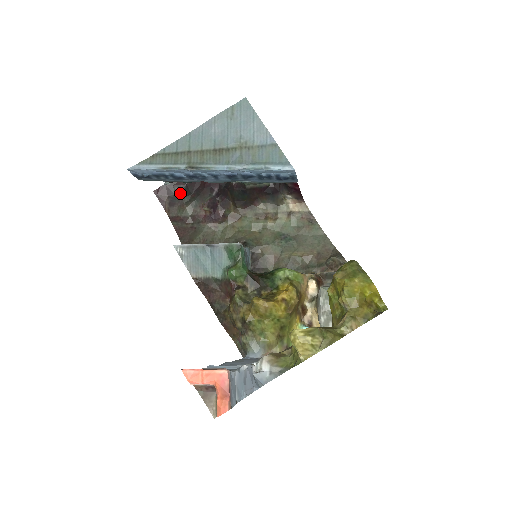
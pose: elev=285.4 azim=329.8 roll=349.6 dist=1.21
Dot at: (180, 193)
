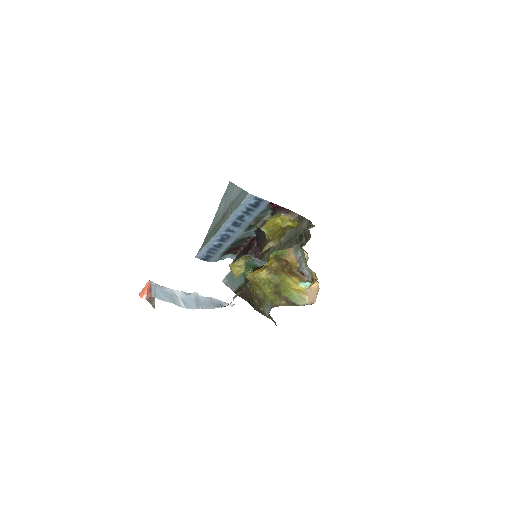
Dot at: occluded
